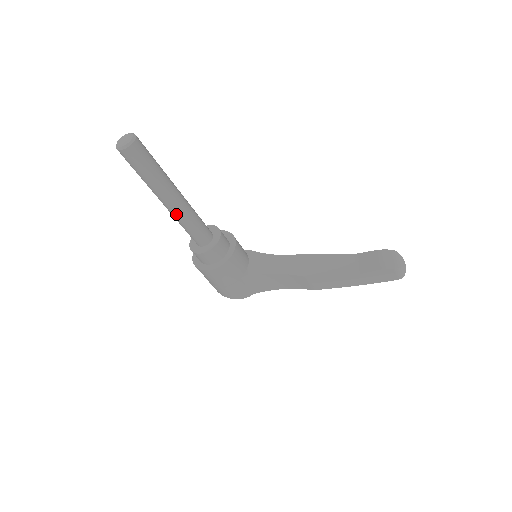
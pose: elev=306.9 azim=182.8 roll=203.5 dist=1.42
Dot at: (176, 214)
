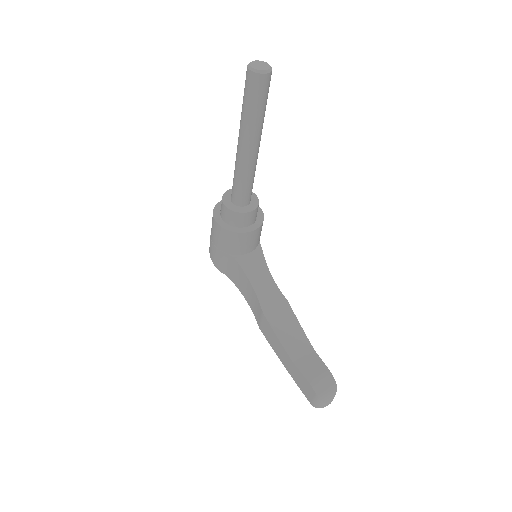
Dot at: (238, 158)
